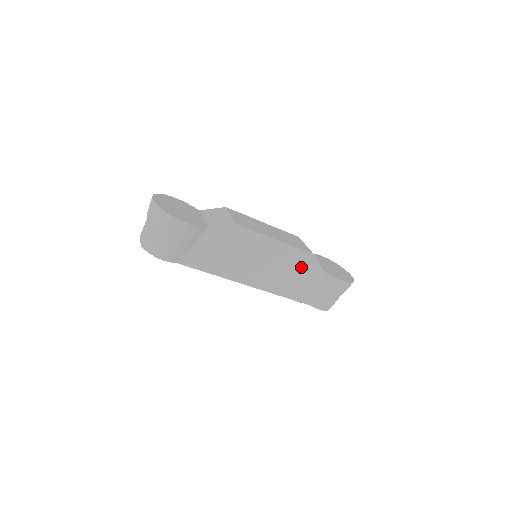
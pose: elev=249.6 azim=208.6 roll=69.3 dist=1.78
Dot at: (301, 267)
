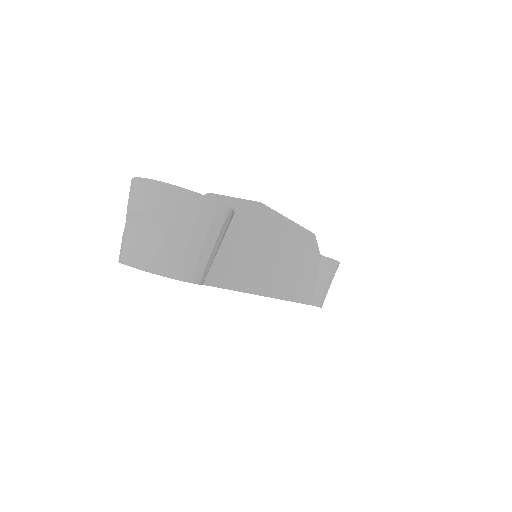
Dot at: (306, 255)
